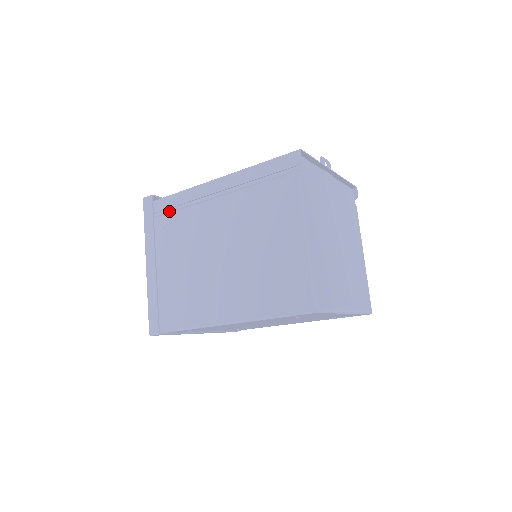
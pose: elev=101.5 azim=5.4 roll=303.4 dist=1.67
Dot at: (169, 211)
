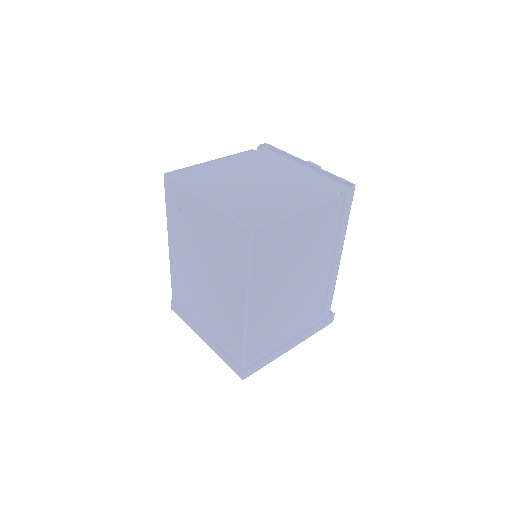
Dot at: occluded
